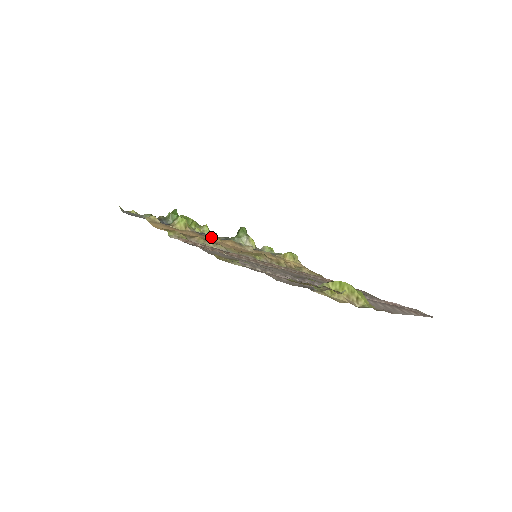
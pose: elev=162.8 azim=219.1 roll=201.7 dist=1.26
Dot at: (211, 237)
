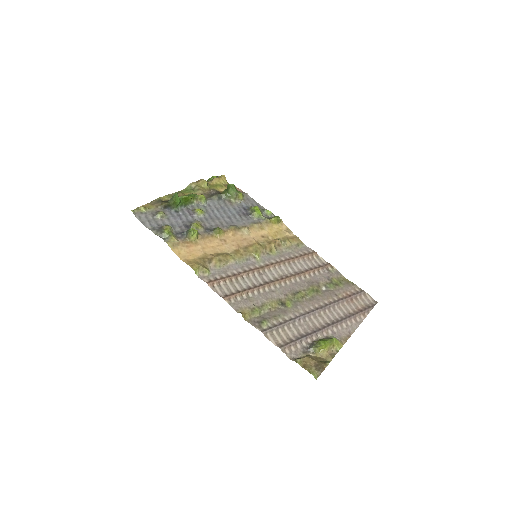
Dot at: (217, 236)
